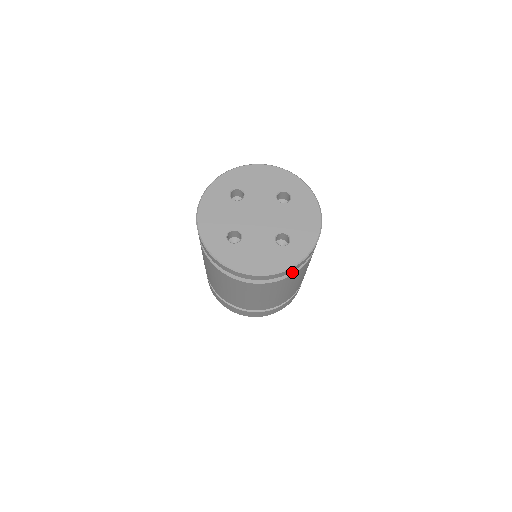
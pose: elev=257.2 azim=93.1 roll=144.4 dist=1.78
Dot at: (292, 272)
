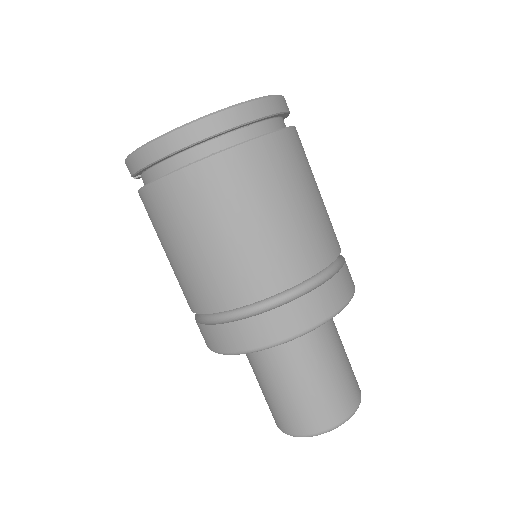
Dot at: (274, 131)
